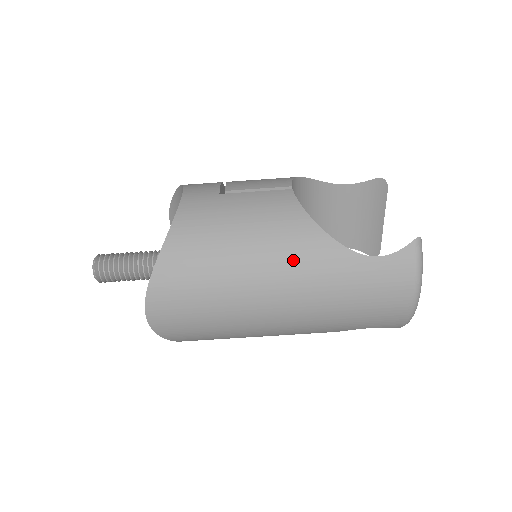
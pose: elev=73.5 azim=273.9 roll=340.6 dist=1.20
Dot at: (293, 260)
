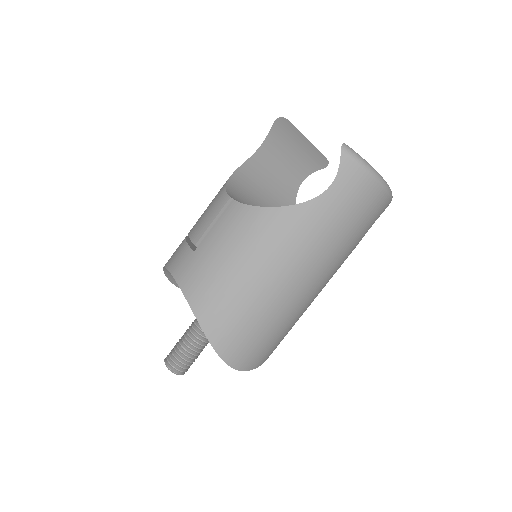
Dot at: (282, 245)
